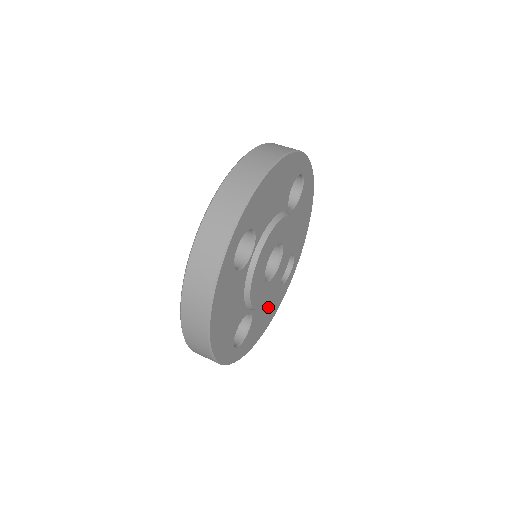
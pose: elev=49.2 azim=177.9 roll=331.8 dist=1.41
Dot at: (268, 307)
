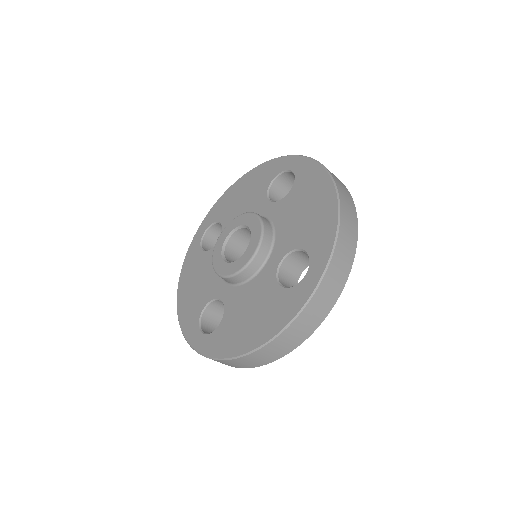
Dot at: occluded
